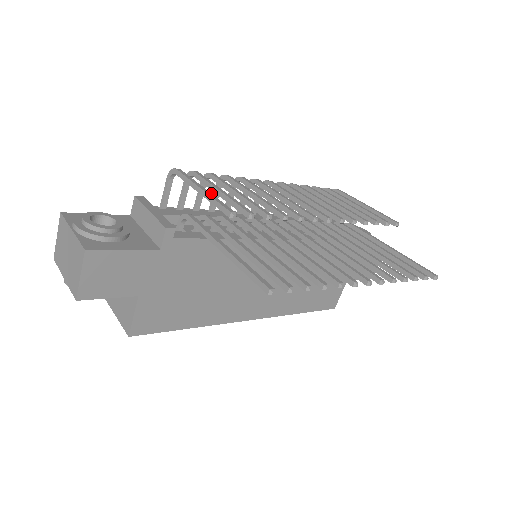
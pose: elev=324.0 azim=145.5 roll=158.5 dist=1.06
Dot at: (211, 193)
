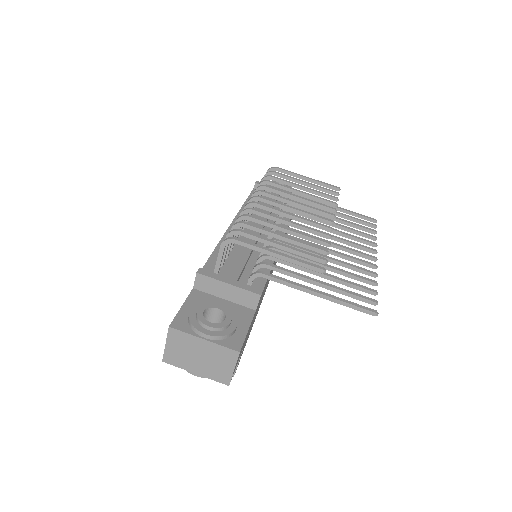
Dot at: occluded
